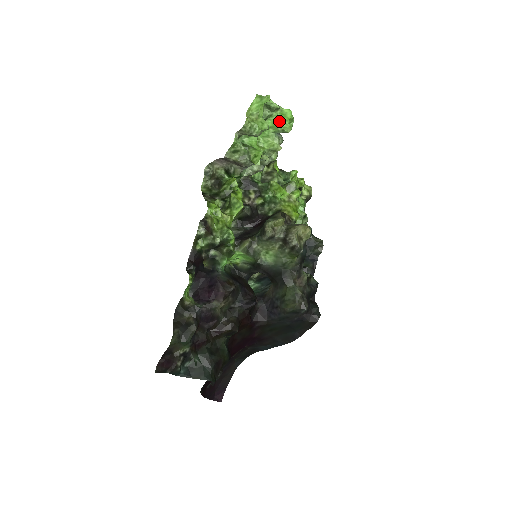
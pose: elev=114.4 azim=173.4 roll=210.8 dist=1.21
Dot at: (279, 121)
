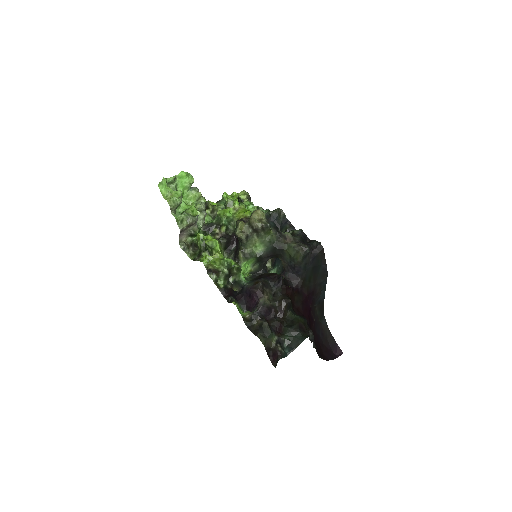
Dot at: (183, 182)
